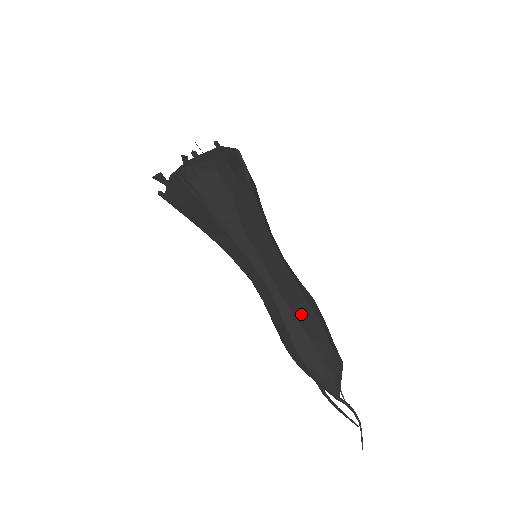
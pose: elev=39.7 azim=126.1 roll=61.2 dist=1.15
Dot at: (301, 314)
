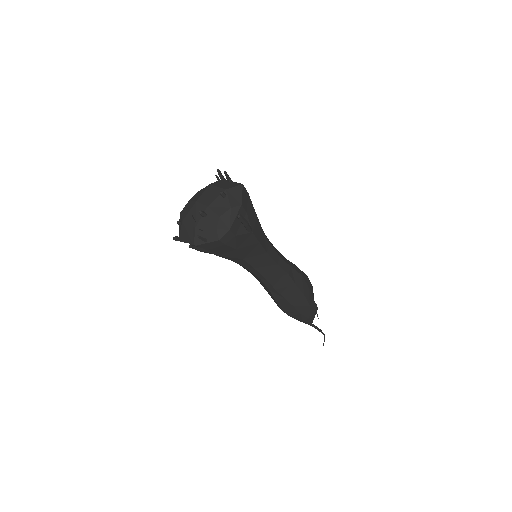
Dot at: (288, 293)
